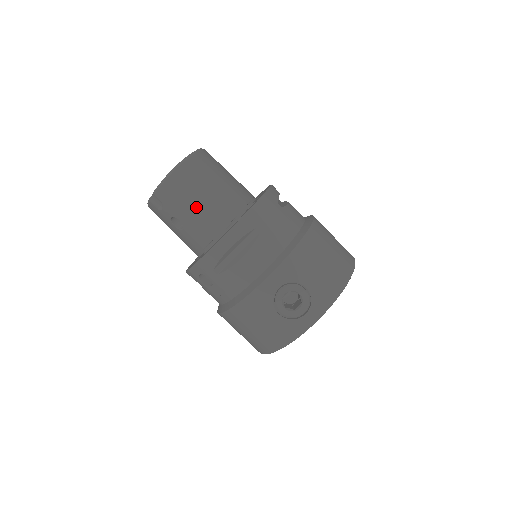
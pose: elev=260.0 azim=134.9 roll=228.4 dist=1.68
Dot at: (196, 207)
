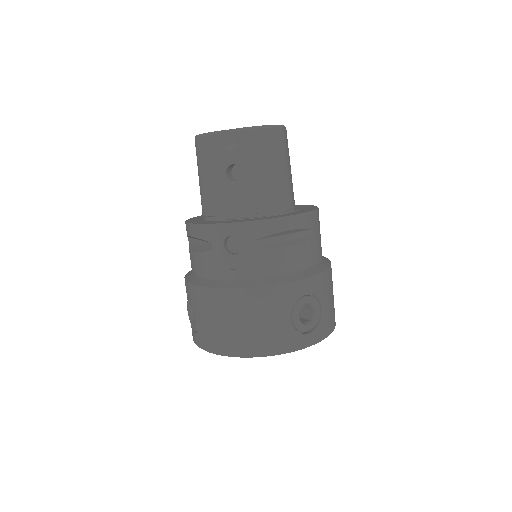
Dot at: (273, 173)
